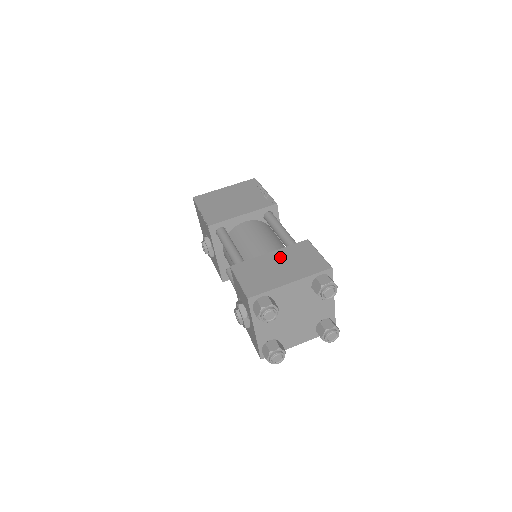
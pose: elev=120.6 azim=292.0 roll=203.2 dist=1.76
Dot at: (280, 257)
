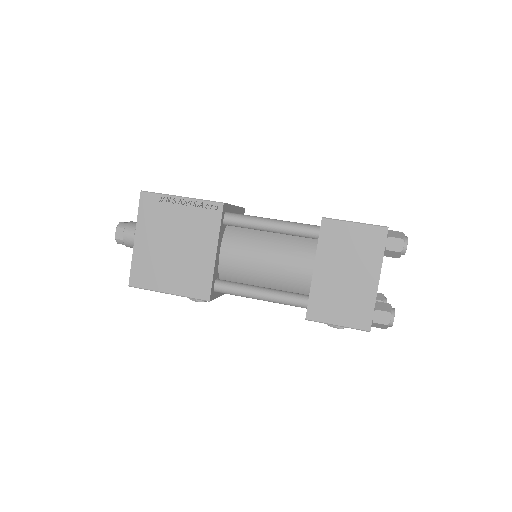
Dot at: (331, 265)
